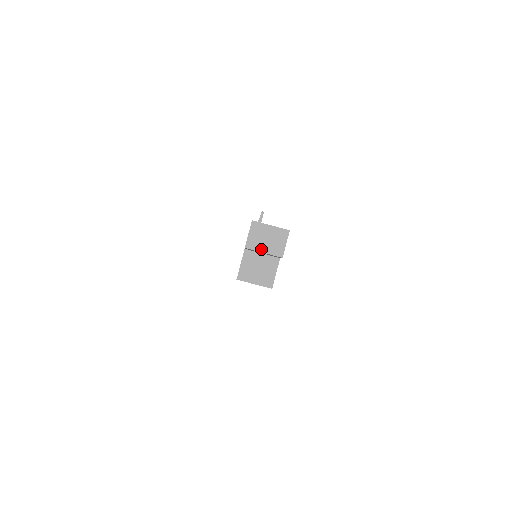
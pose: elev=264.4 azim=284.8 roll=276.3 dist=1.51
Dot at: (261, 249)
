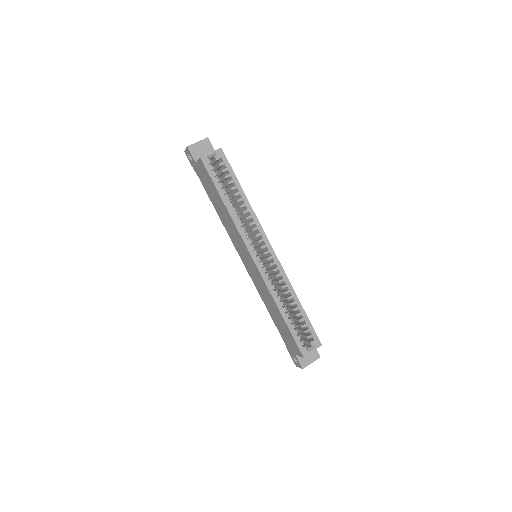
Dot at: (195, 143)
